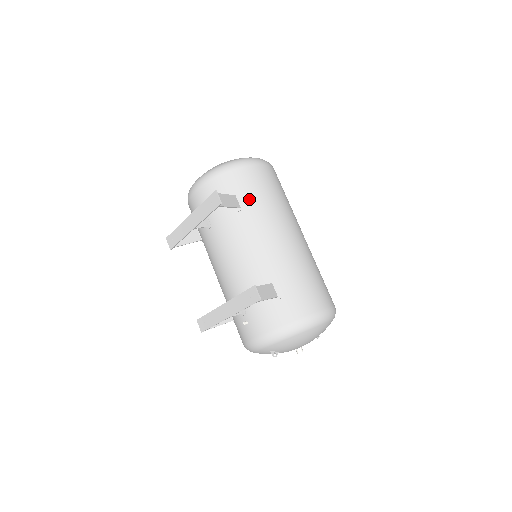
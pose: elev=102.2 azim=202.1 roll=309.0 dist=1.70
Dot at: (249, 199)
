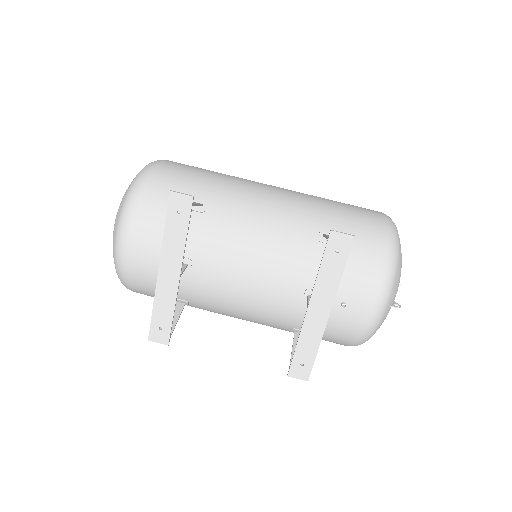
Dot at: (200, 190)
